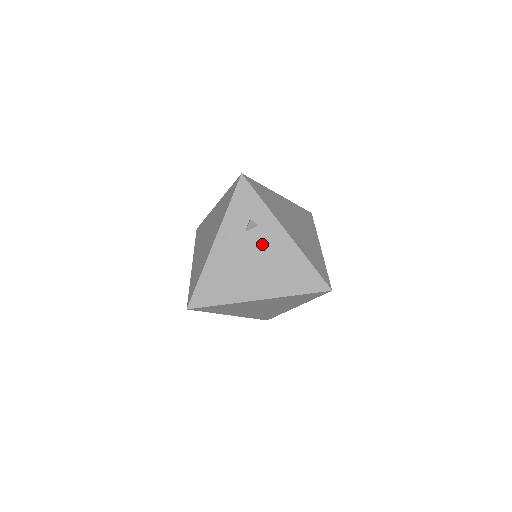
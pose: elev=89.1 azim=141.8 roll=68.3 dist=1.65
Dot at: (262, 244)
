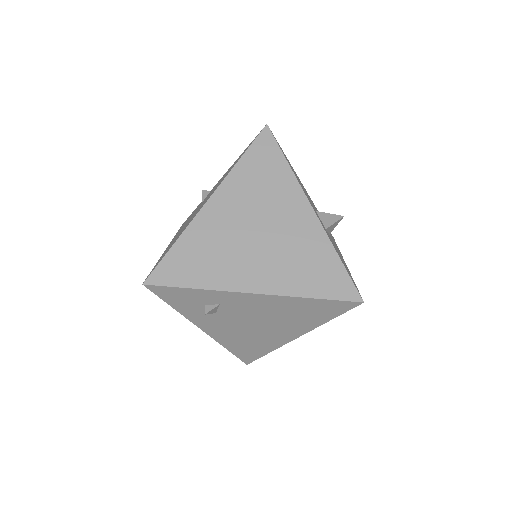
Dot at: (244, 312)
